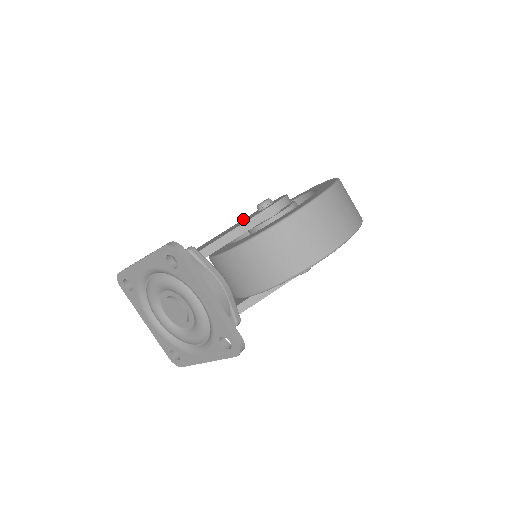
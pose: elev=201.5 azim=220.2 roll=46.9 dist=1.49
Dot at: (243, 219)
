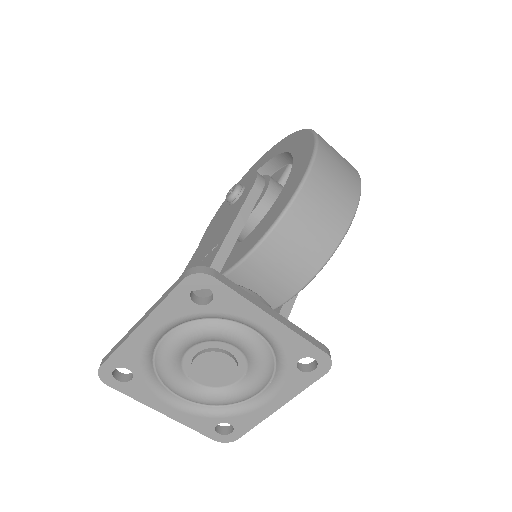
Dot at: (211, 225)
